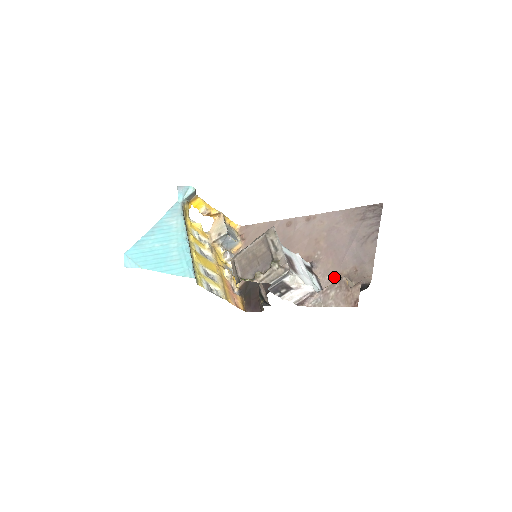
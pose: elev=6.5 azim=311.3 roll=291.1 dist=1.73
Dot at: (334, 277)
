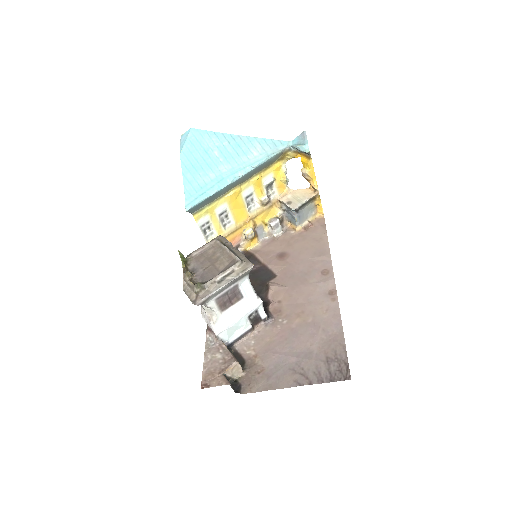
Dot at: (252, 349)
